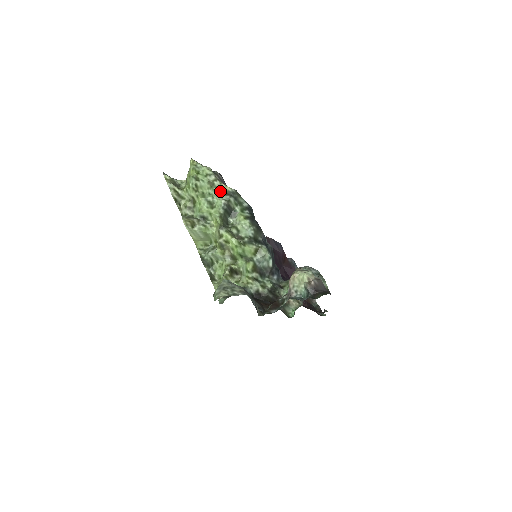
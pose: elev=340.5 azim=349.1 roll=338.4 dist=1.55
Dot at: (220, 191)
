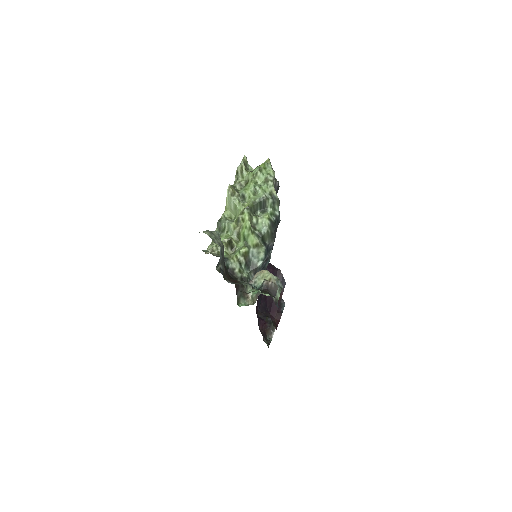
Dot at: (268, 189)
